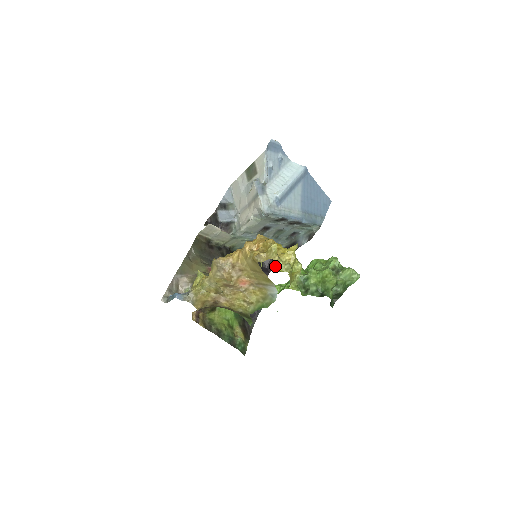
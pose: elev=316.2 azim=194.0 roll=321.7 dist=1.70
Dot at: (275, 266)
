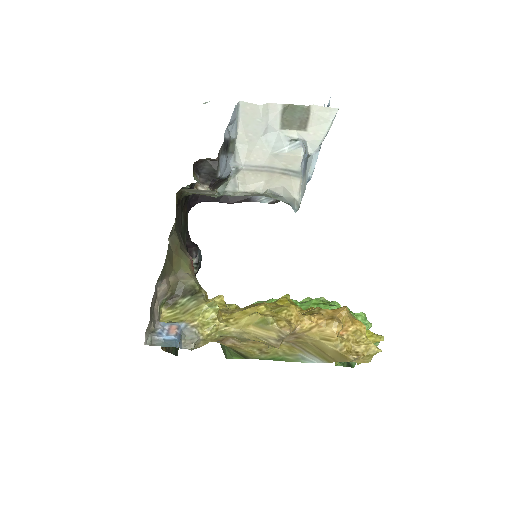
Dot at: occluded
